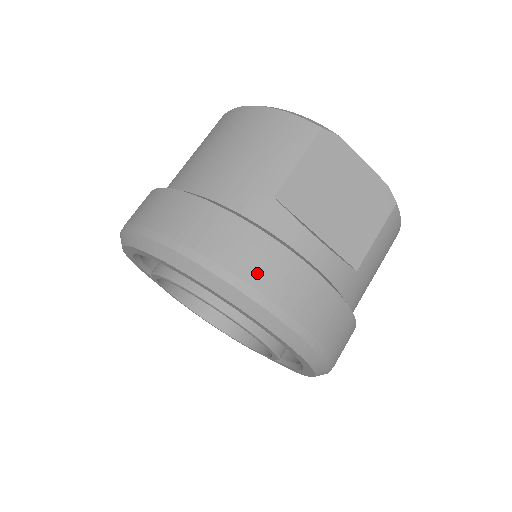
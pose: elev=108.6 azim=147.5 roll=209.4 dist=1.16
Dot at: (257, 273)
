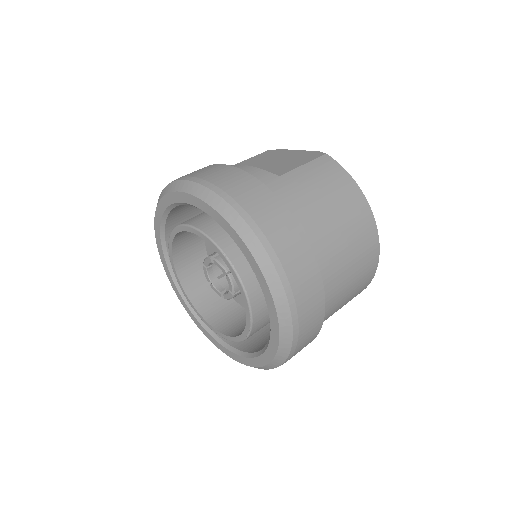
Dot at: occluded
